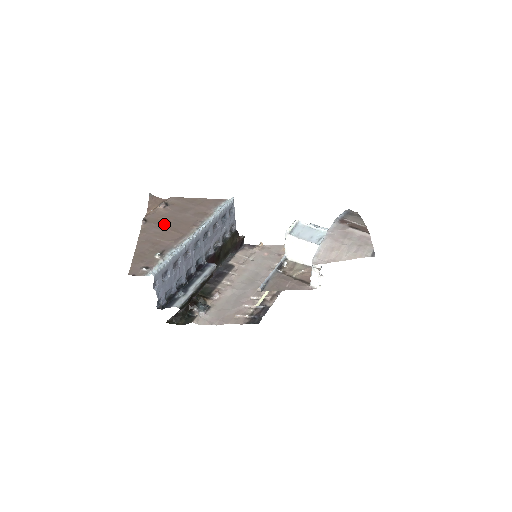
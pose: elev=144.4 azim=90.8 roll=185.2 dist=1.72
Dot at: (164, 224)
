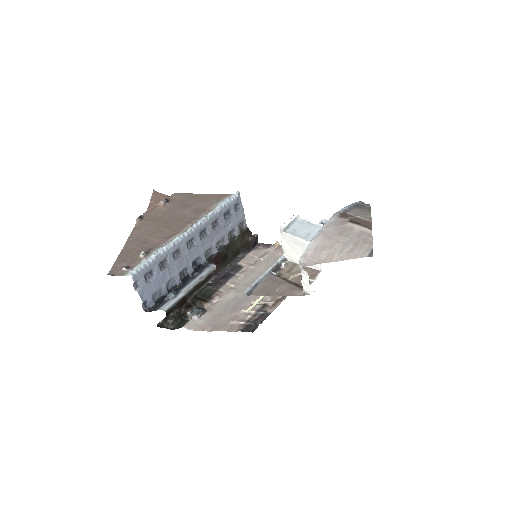
Dot at: (159, 221)
